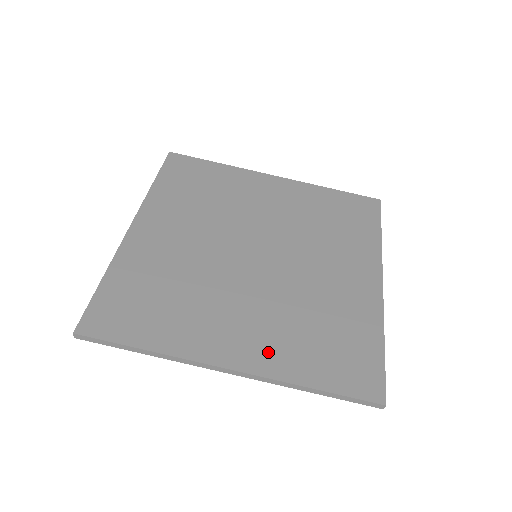
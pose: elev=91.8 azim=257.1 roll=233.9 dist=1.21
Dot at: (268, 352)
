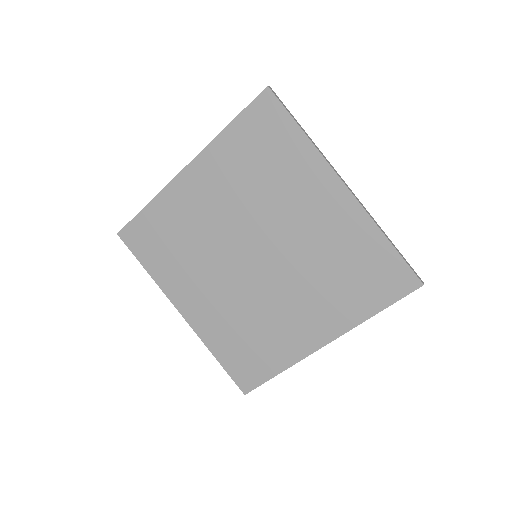
Dot at: (332, 317)
